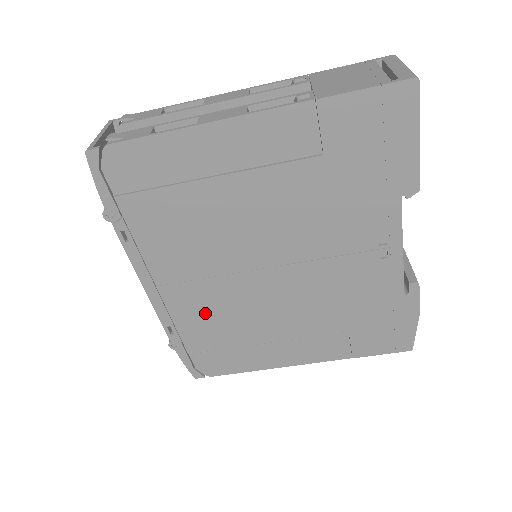
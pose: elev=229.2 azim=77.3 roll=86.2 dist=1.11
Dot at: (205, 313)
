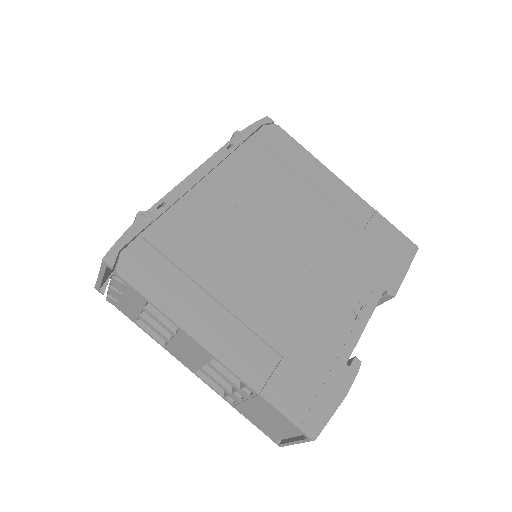
Dot at: (205, 225)
